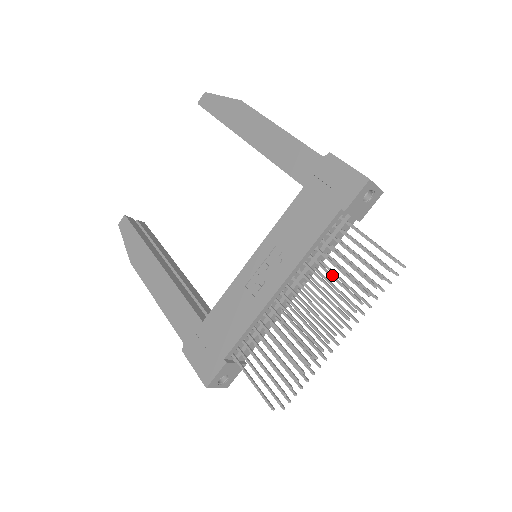
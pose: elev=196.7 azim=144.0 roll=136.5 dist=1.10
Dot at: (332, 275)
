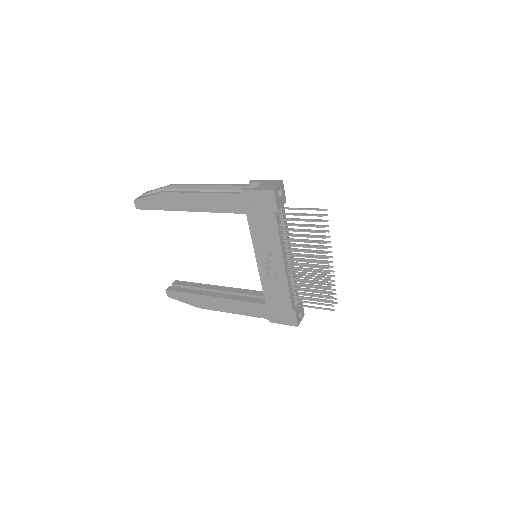
Dot at: (301, 241)
